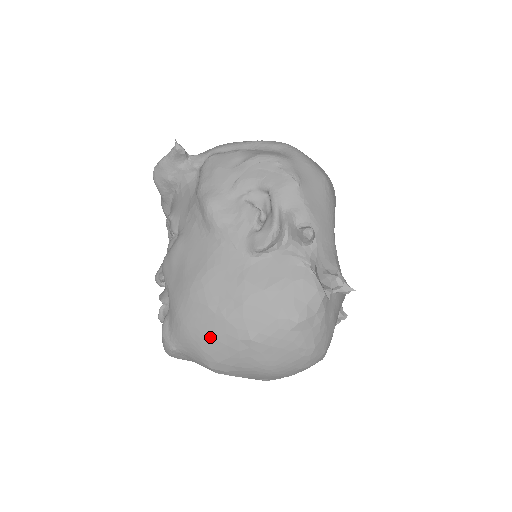
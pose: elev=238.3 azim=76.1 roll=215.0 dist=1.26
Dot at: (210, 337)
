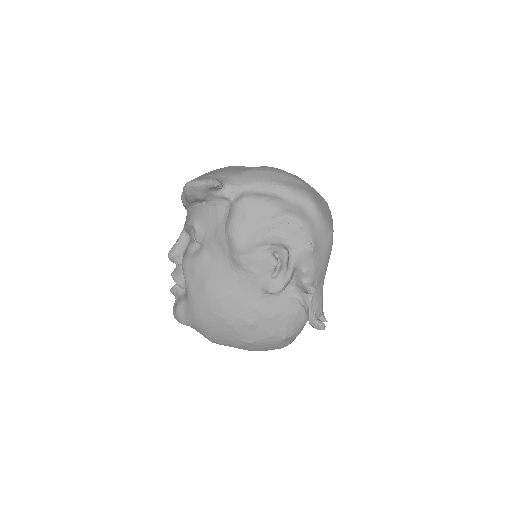
Dot at: (219, 333)
